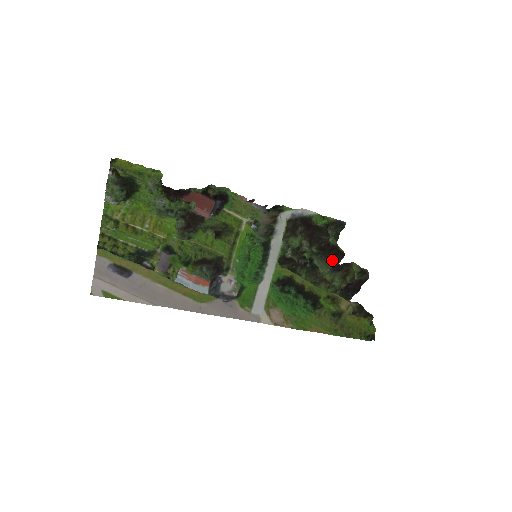
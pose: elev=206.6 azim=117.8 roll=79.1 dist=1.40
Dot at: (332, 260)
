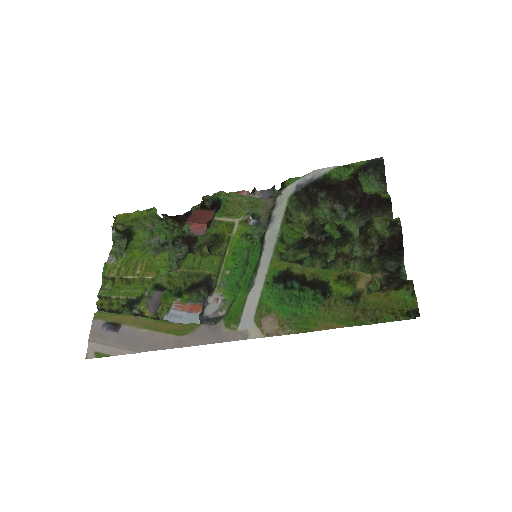
Dot at: (378, 214)
